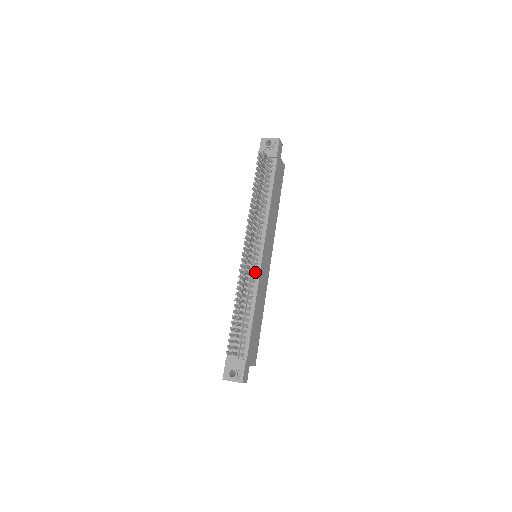
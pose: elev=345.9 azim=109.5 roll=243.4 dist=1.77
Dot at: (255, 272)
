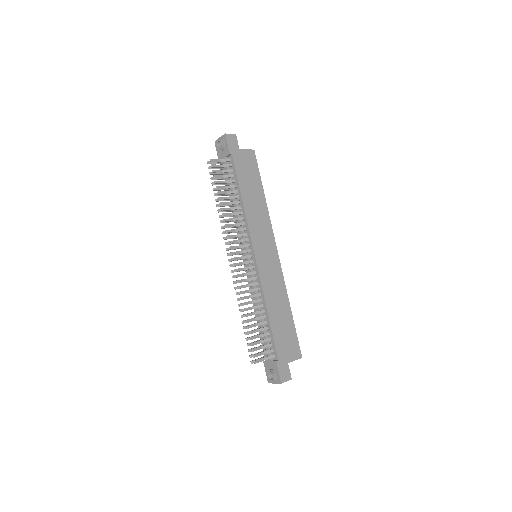
Dot at: (255, 274)
